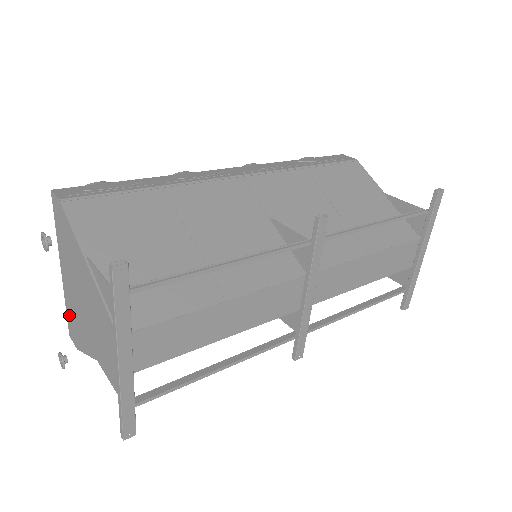
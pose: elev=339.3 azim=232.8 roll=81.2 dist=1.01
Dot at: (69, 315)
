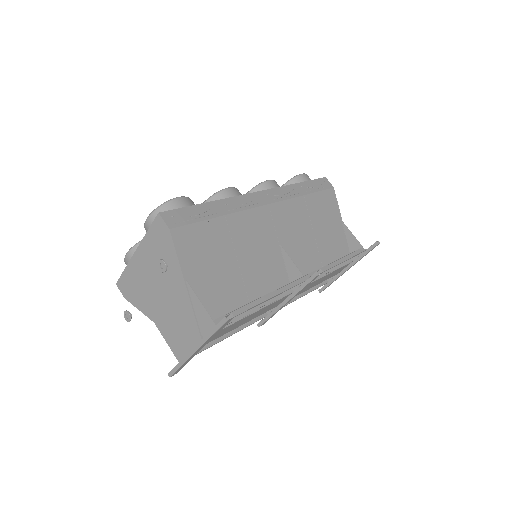
Dot at: (127, 277)
